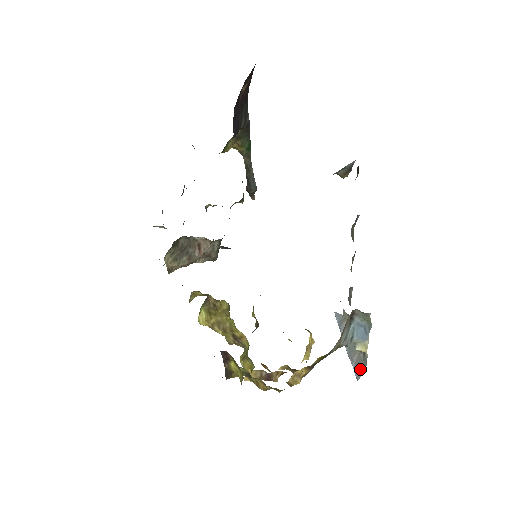
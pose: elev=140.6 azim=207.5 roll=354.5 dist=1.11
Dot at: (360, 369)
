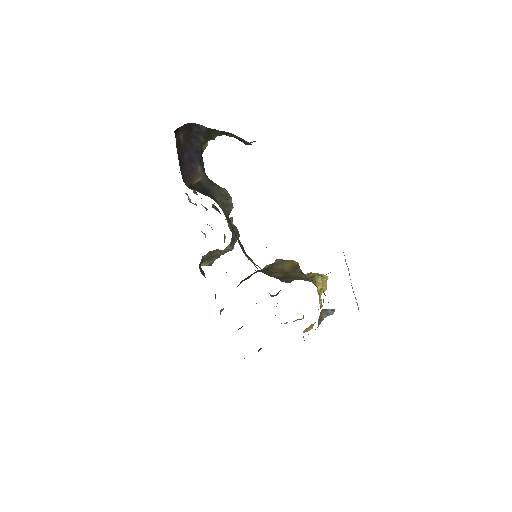
Dot at: occluded
